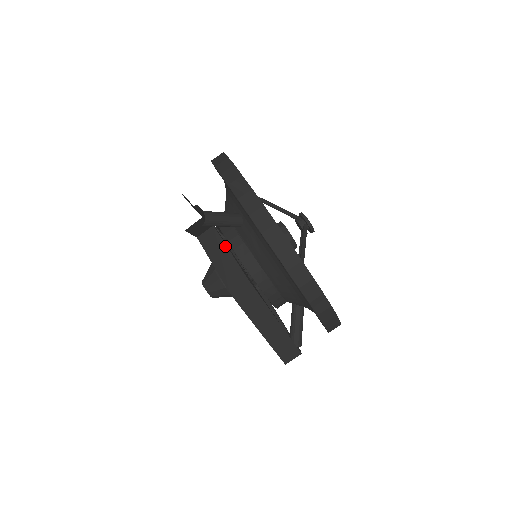
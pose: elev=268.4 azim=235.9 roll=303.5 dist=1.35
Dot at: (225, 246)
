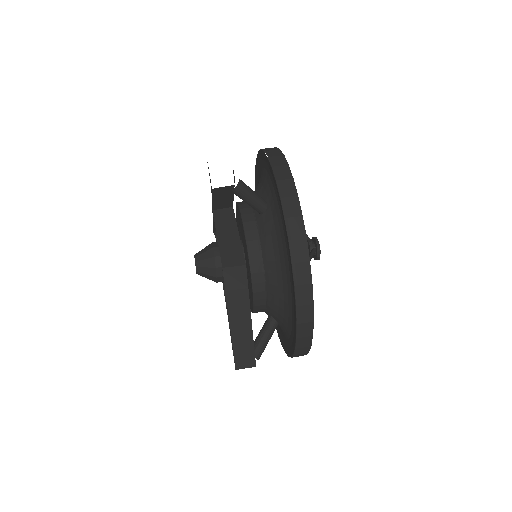
Dot at: (236, 227)
